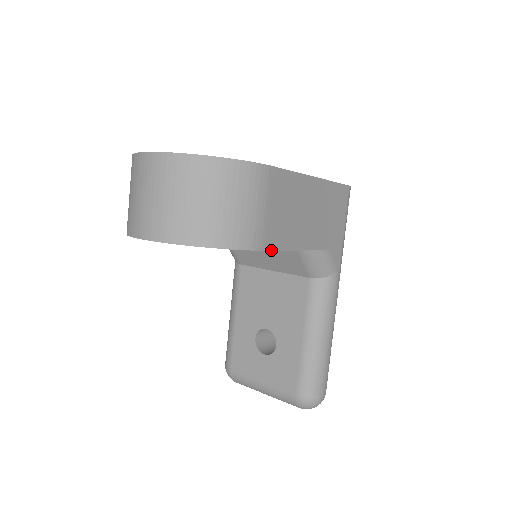
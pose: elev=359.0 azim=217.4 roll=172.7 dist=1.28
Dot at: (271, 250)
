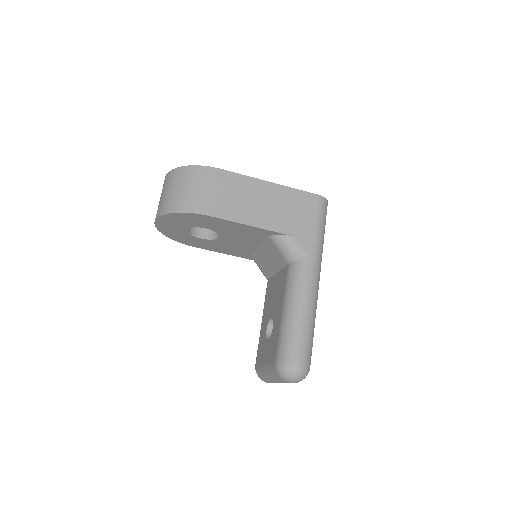
Dot at: (219, 218)
